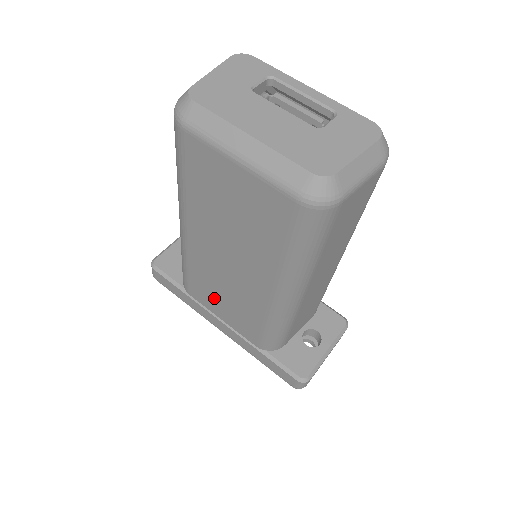
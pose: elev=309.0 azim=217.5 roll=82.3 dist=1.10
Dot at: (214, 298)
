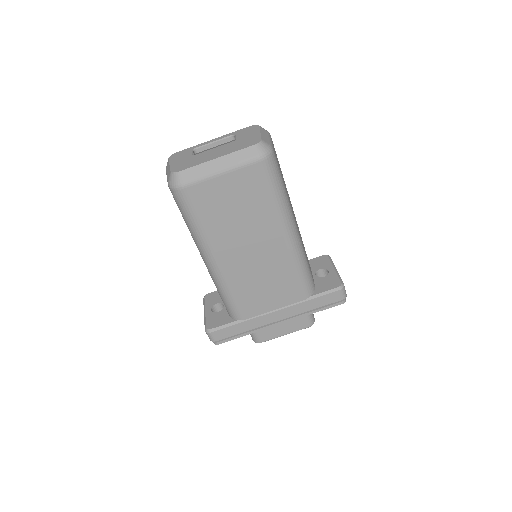
Dot at: (260, 296)
